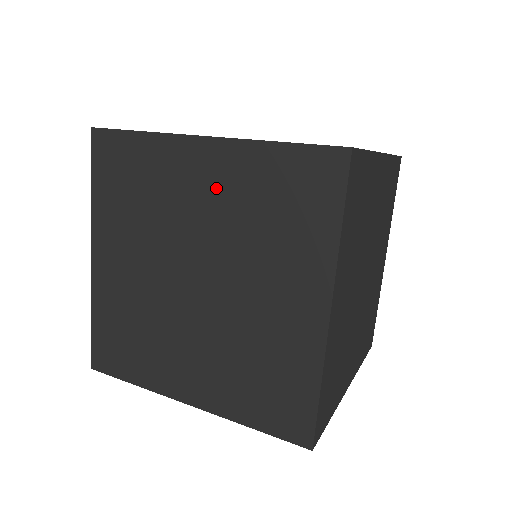
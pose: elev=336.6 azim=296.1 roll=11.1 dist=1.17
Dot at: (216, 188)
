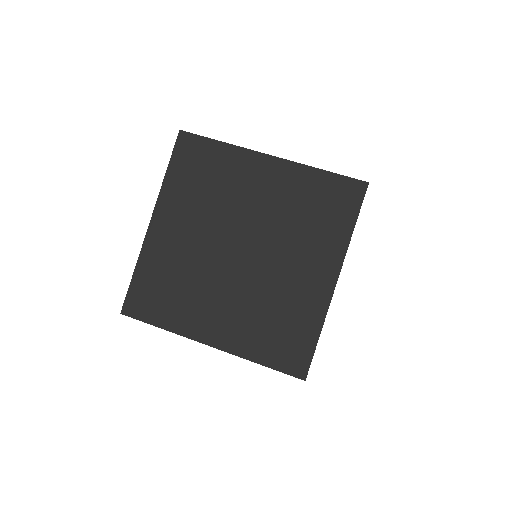
Dot at: (272, 190)
